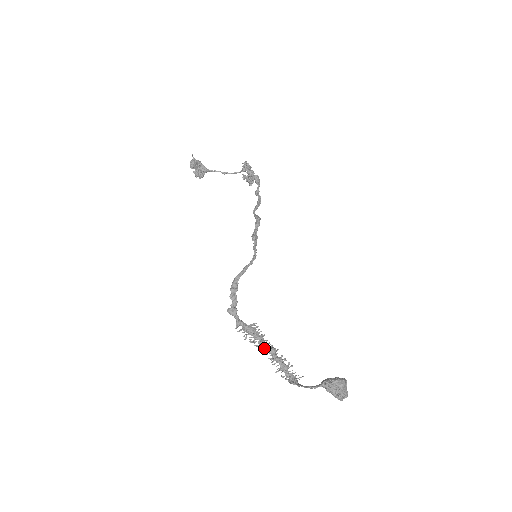
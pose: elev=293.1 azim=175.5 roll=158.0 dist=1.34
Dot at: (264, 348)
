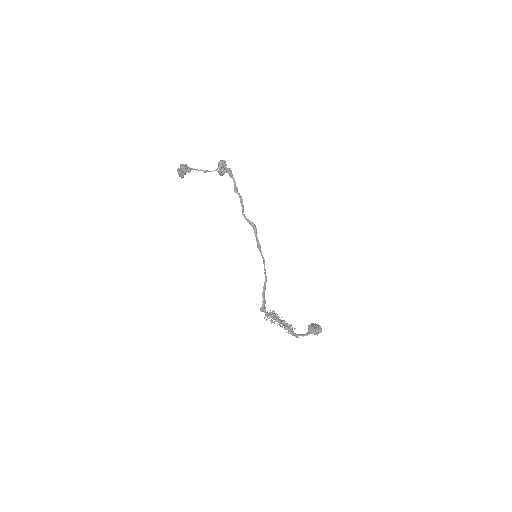
Dot at: (281, 324)
